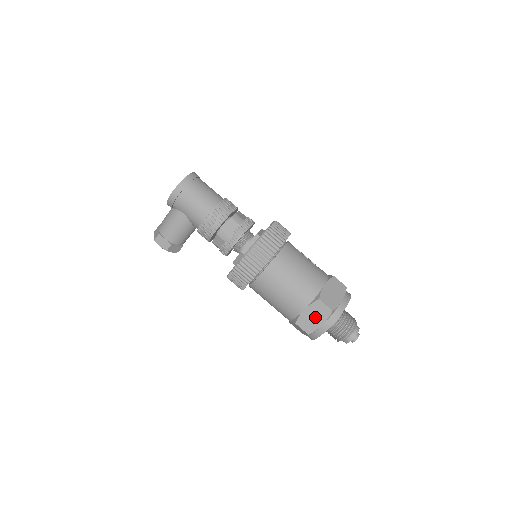
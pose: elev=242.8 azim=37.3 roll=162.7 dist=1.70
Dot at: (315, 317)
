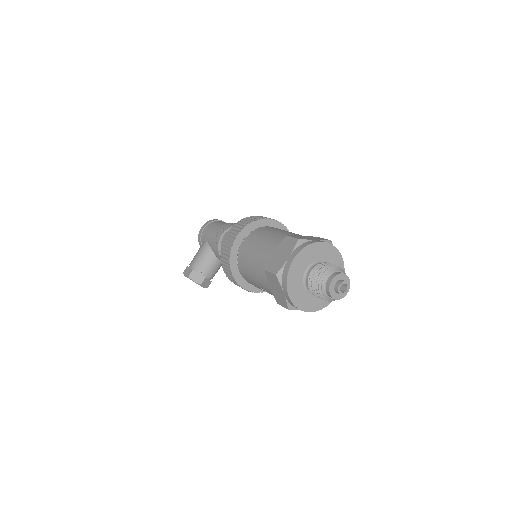
Dot at: (282, 254)
